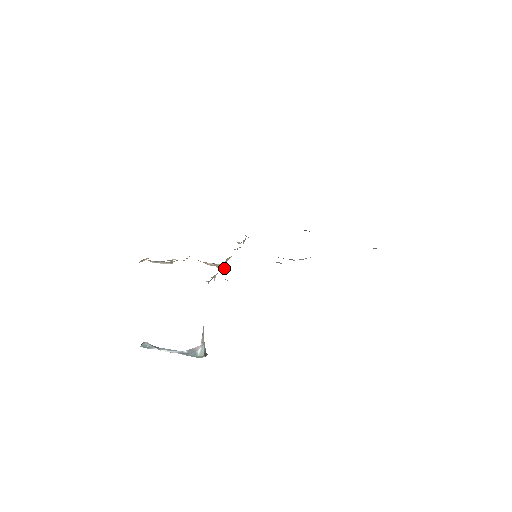
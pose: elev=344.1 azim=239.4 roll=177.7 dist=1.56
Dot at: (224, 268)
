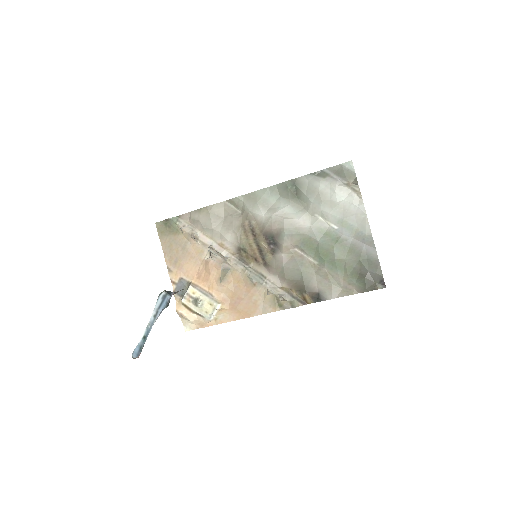
Dot at: (213, 250)
